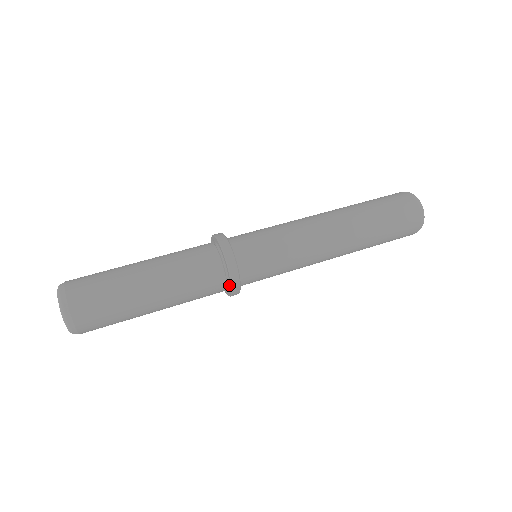
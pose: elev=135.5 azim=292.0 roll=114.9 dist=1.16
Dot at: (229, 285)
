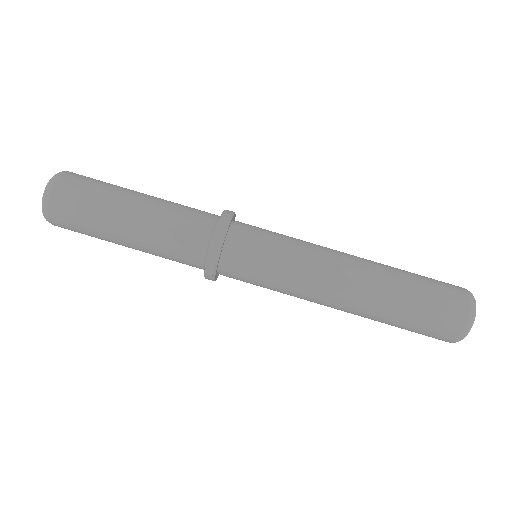
Dot at: occluded
